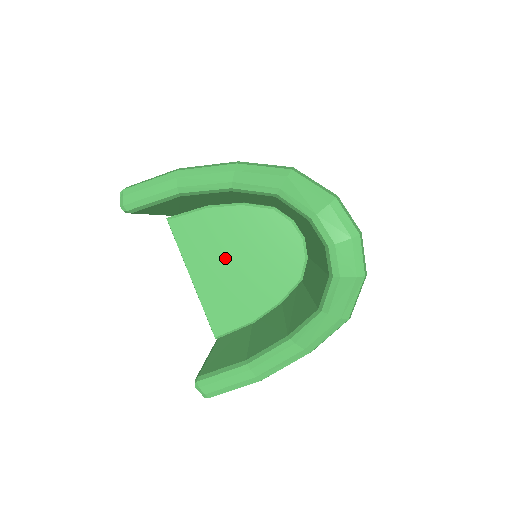
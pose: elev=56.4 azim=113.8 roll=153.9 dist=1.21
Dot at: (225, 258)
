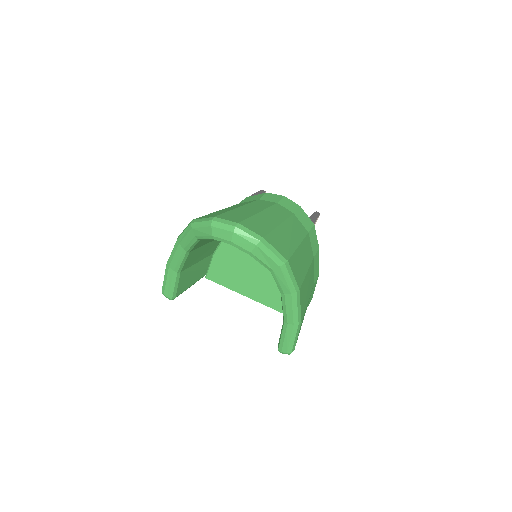
Dot at: (245, 271)
